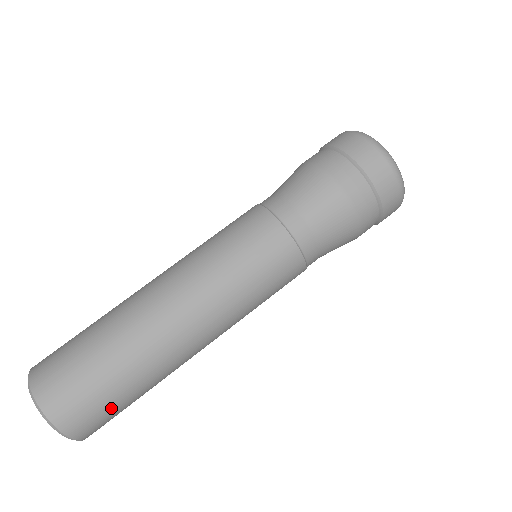
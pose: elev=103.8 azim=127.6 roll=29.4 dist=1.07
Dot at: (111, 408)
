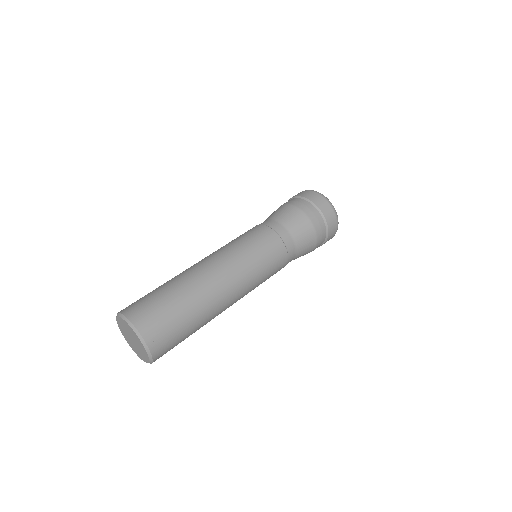
Dot at: (155, 303)
